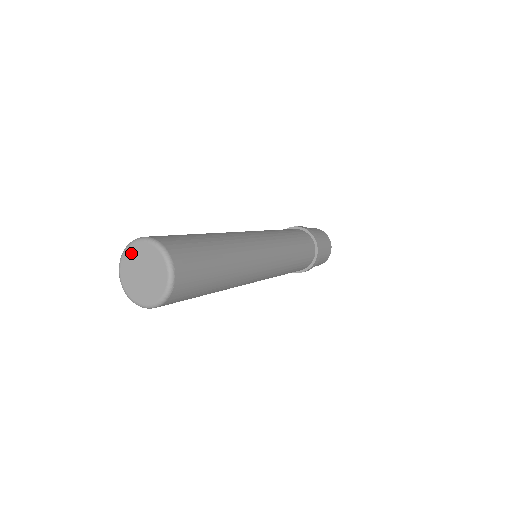
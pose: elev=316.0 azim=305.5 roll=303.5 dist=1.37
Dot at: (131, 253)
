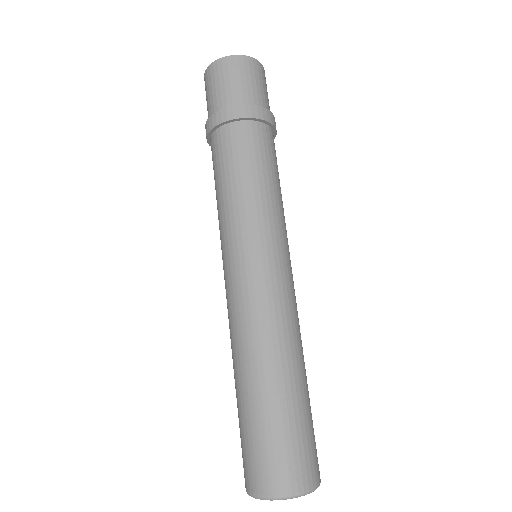
Dot at: occluded
